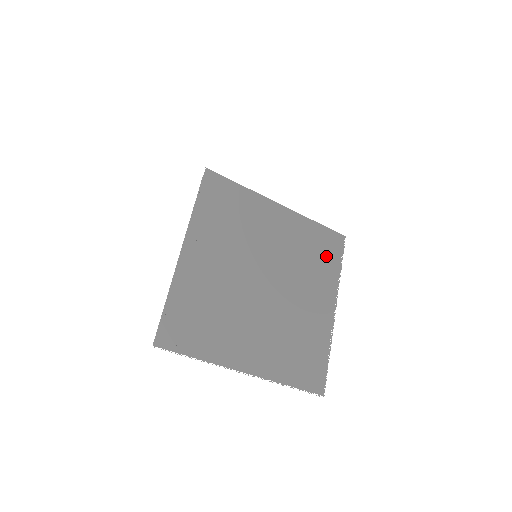
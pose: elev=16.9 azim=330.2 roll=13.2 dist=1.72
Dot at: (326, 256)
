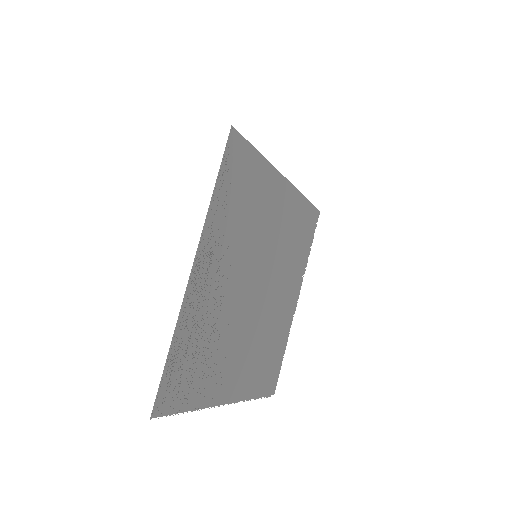
Dot at: (304, 240)
